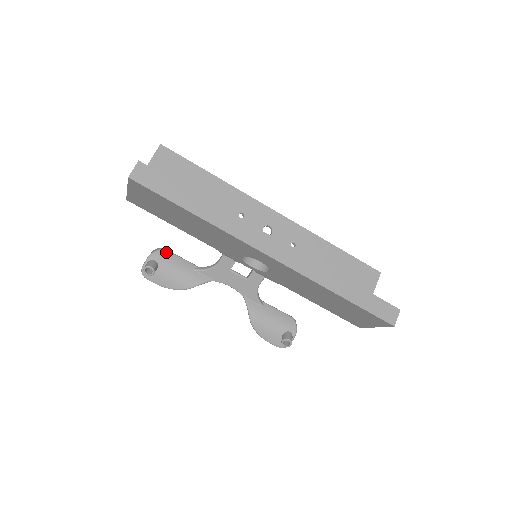
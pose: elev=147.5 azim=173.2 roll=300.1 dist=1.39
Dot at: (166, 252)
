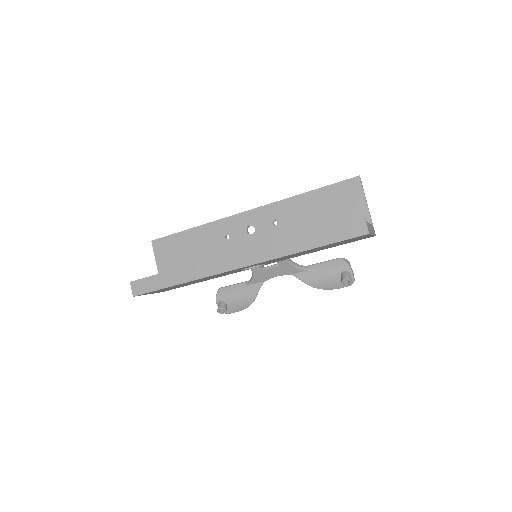
Dot at: (222, 290)
